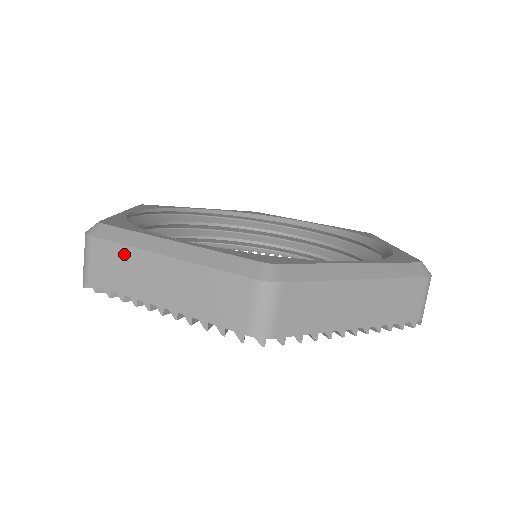
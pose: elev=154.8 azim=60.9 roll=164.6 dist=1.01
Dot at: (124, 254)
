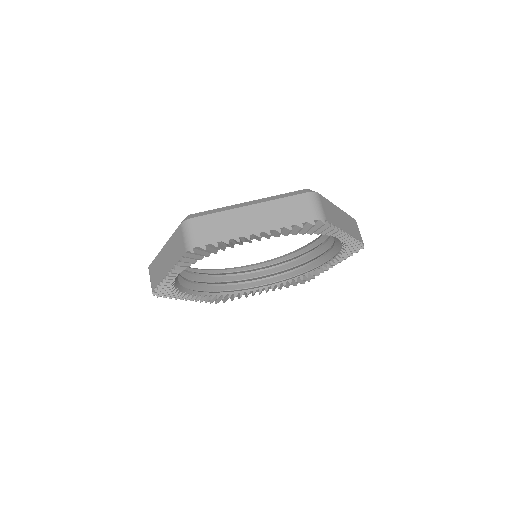
Dot at: (156, 262)
